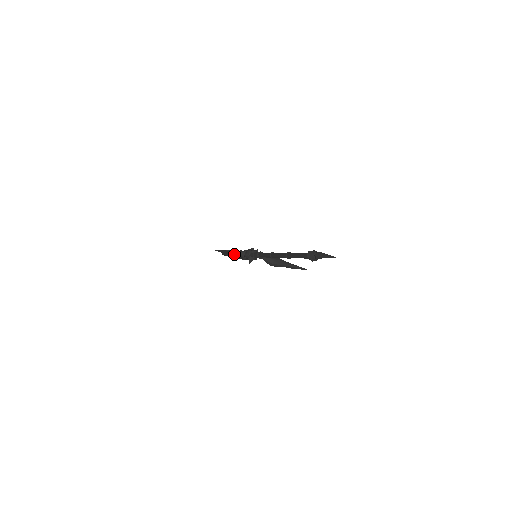
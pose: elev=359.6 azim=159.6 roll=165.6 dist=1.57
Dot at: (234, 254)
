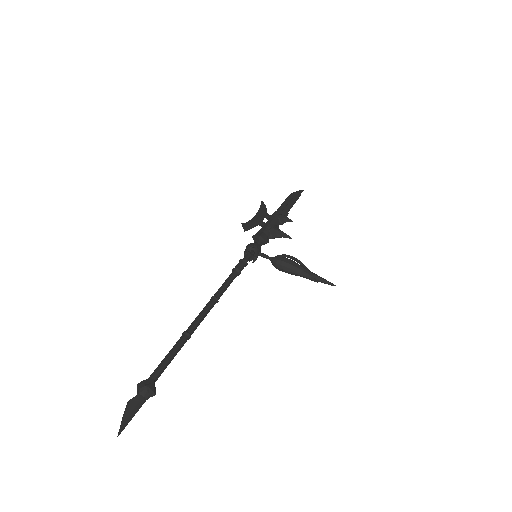
Dot at: (262, 226)
